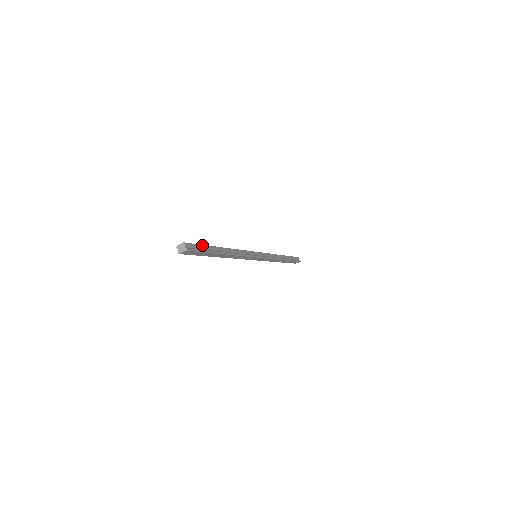
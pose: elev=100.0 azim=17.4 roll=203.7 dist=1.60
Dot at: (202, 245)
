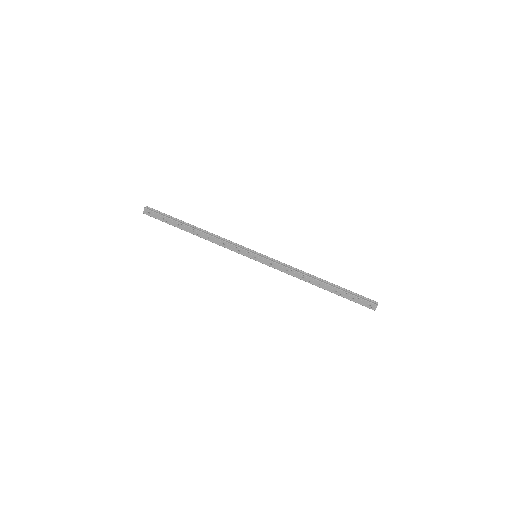
Dot at: (166, 214)
